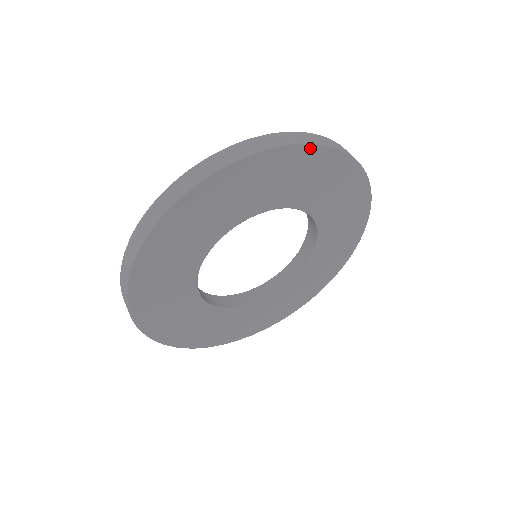
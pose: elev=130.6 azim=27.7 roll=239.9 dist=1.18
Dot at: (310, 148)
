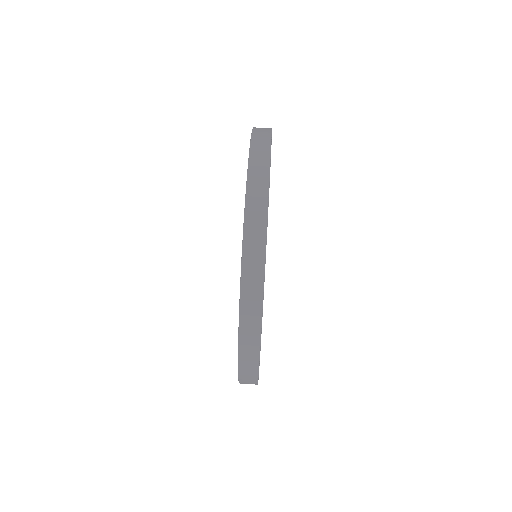
Dot at: occluded
